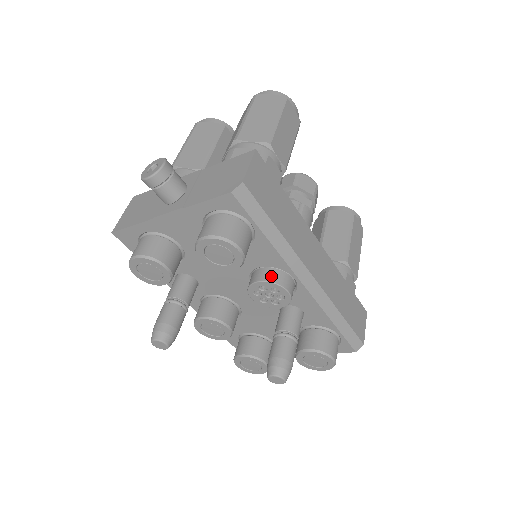
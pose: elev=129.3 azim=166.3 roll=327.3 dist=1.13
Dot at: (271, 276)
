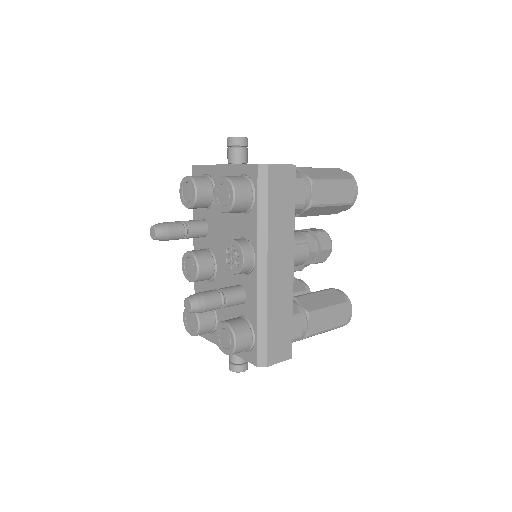
Dot at: (243, 243)
